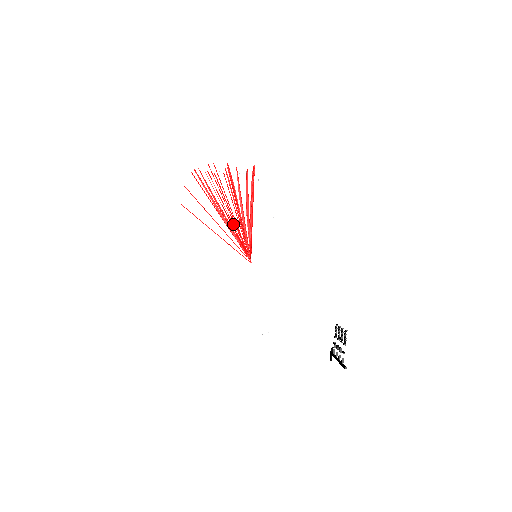
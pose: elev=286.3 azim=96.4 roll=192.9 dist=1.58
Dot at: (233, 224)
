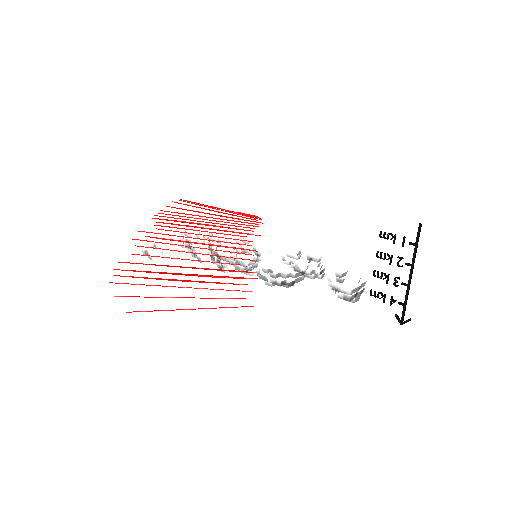
Dot at: (207, 254)
